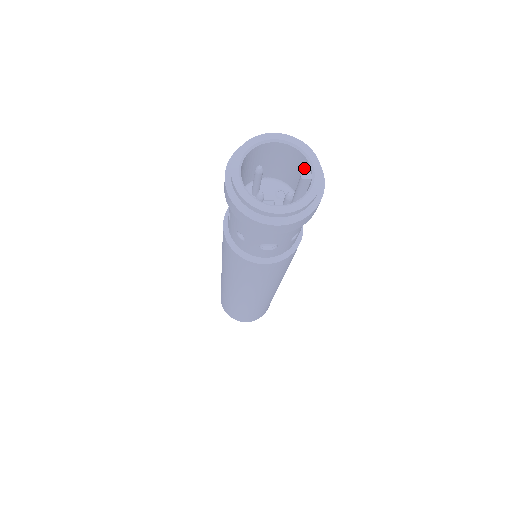
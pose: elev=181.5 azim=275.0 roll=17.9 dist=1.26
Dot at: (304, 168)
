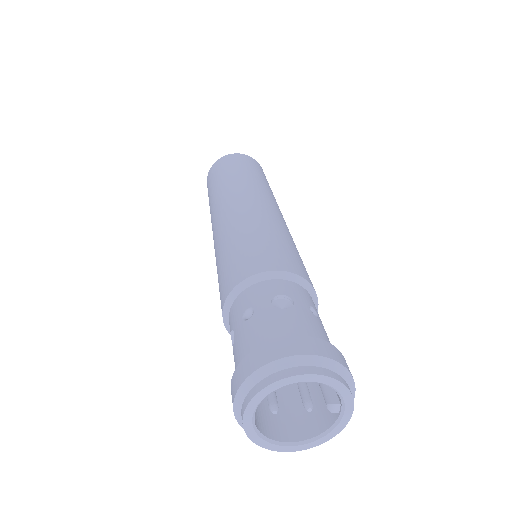
Dot at: occluded
